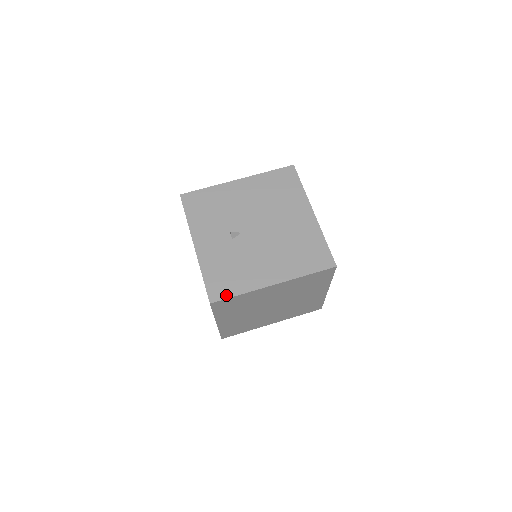
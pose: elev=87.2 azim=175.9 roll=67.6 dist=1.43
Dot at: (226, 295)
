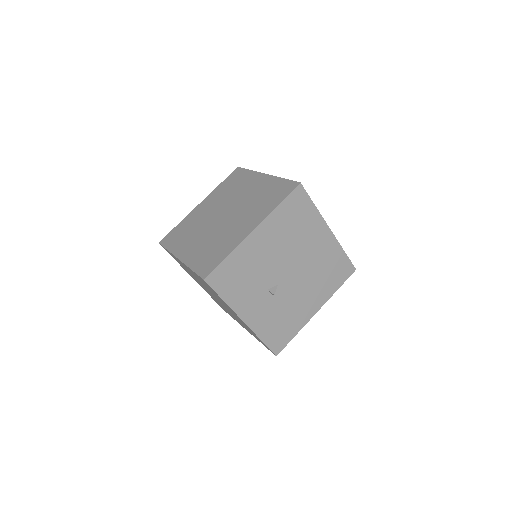
Dot at: (286, 343)
